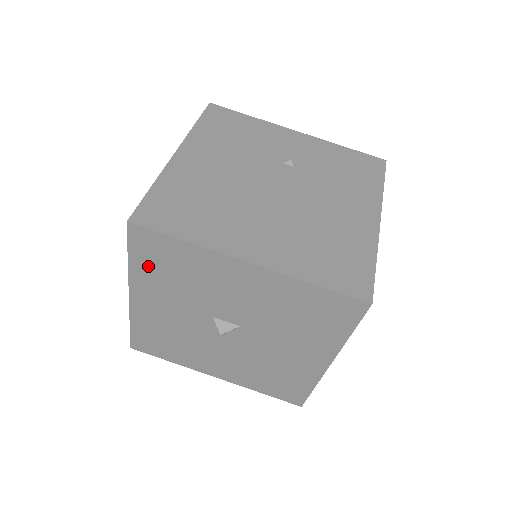
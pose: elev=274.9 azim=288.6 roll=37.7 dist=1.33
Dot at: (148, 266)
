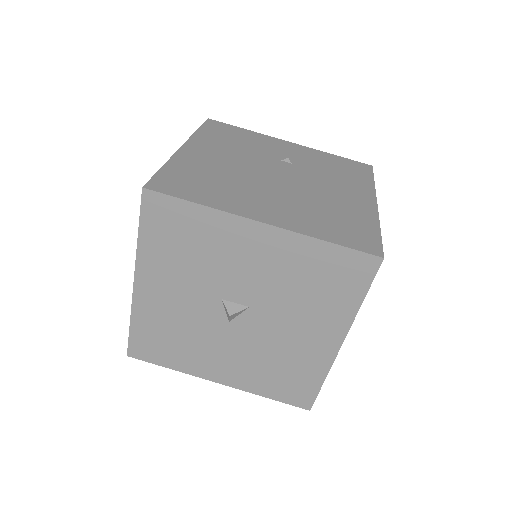
Dot at: (158, 241)
